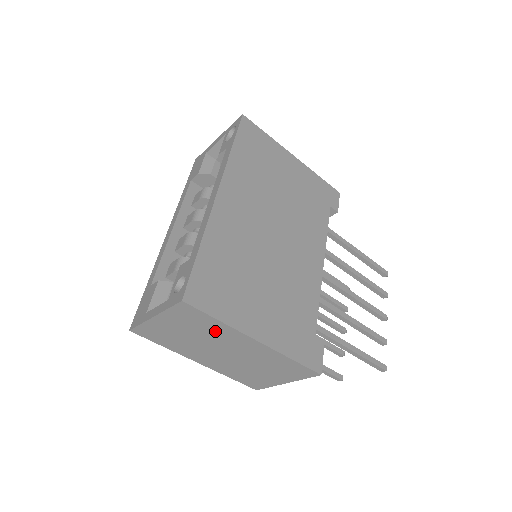
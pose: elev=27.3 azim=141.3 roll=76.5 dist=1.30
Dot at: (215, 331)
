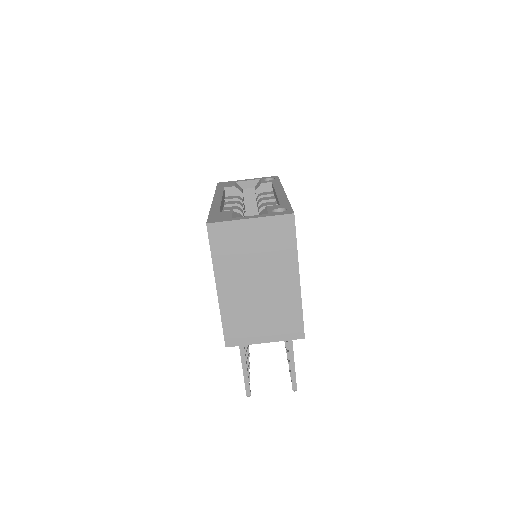
Dot at: (280, 255)
